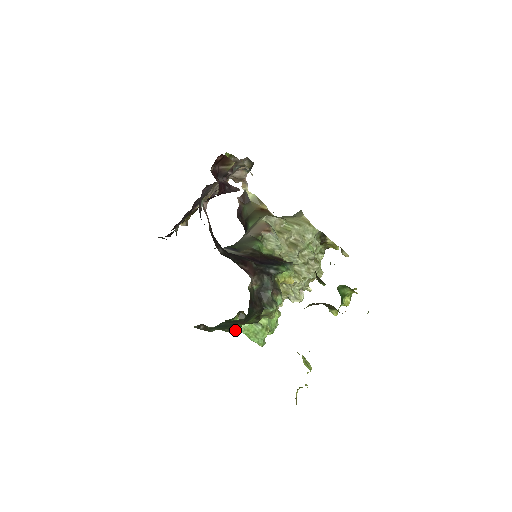
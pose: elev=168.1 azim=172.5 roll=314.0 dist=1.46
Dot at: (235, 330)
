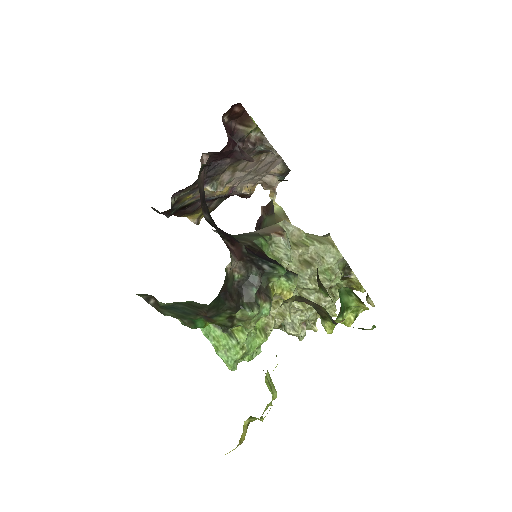
Dot at: (197, 326)
